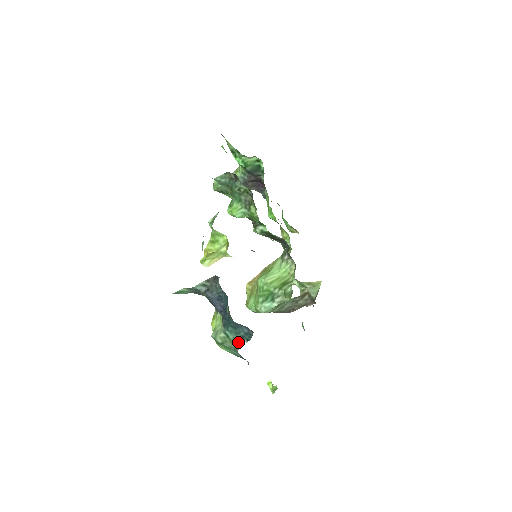
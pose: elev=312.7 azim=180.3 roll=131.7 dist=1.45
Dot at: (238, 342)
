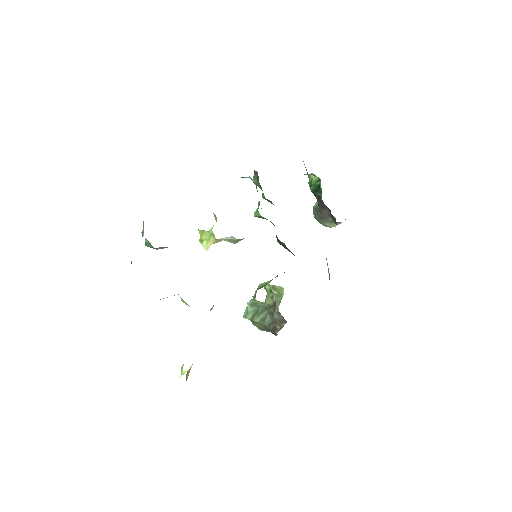
Dot at: occluded
